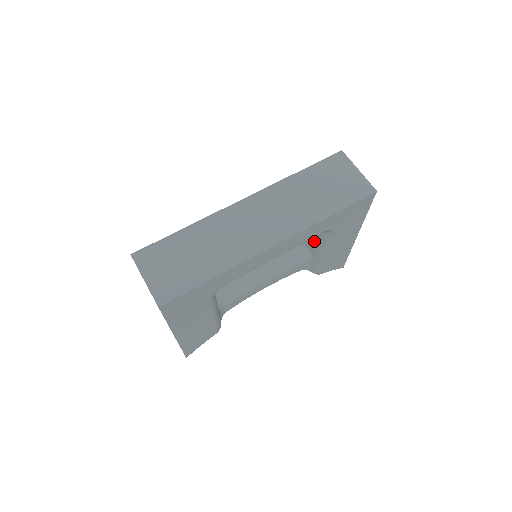
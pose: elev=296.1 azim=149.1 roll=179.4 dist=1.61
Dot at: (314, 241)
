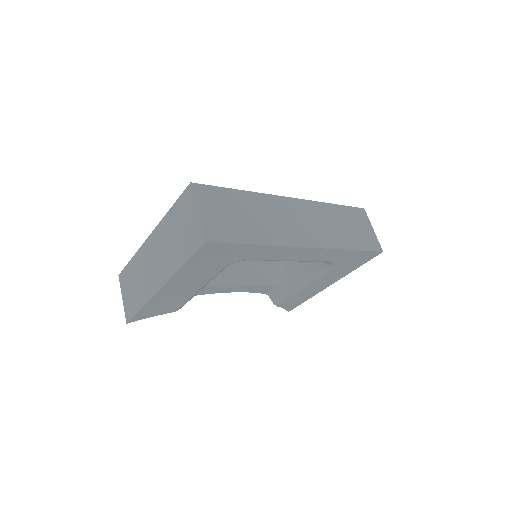
Dot at: (303, 270)
